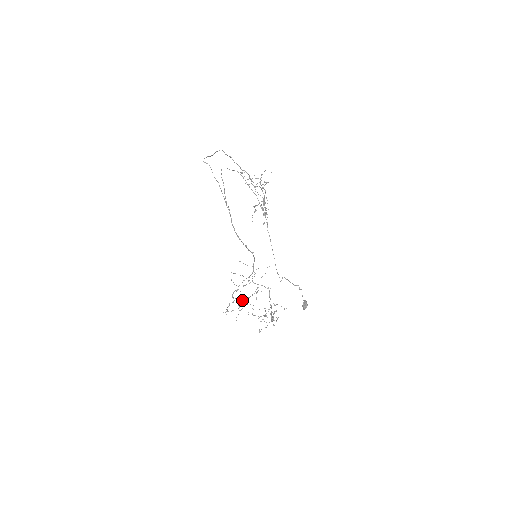
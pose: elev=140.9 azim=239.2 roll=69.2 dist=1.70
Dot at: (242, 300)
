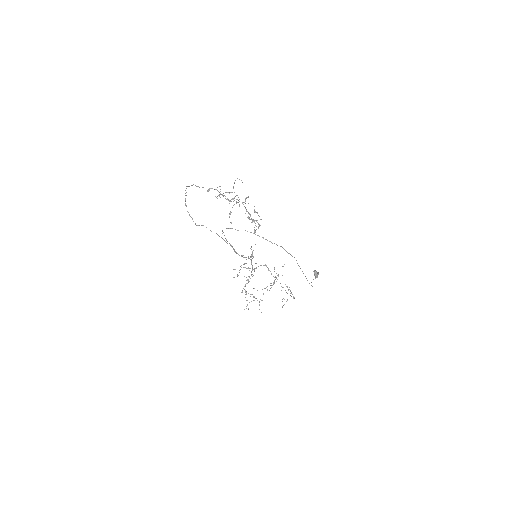
Dot at: occluded
